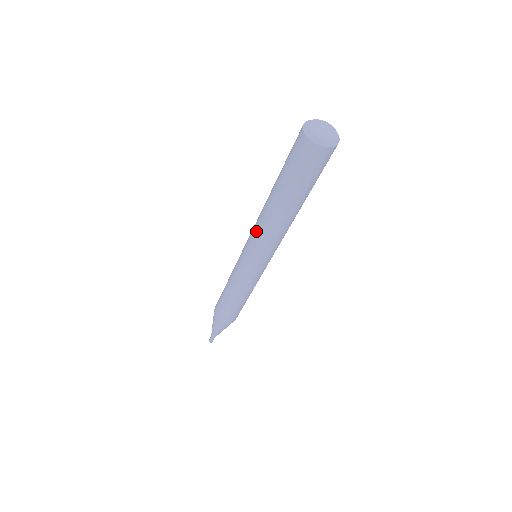
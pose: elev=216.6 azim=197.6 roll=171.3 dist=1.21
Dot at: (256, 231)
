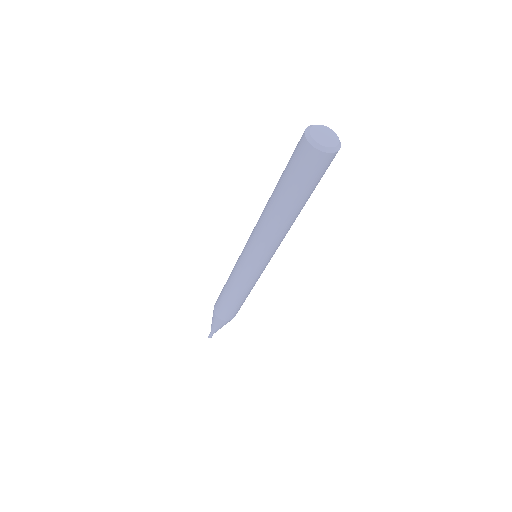
Dot at: (256, 224)
